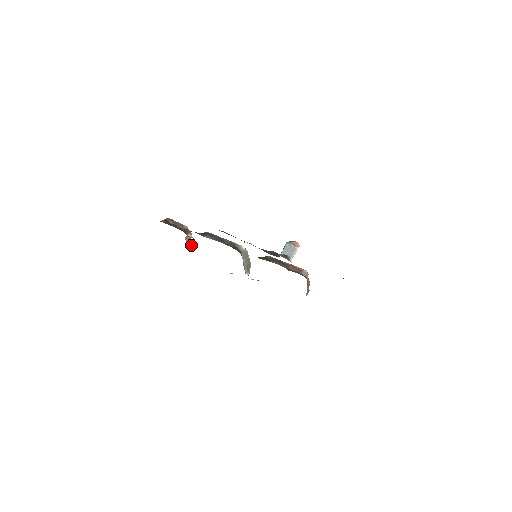
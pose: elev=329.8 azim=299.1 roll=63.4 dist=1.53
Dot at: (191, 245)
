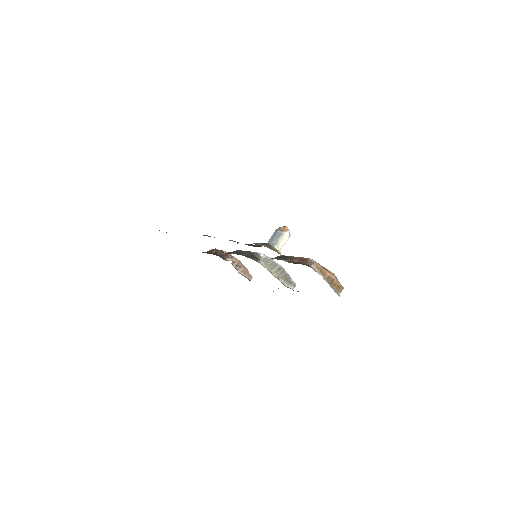
Dot at: (246, 272)
